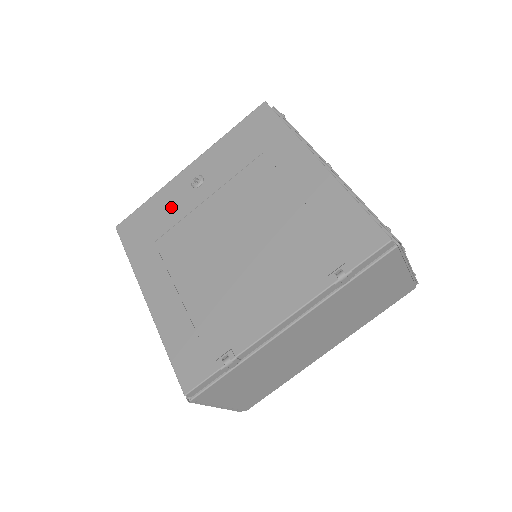
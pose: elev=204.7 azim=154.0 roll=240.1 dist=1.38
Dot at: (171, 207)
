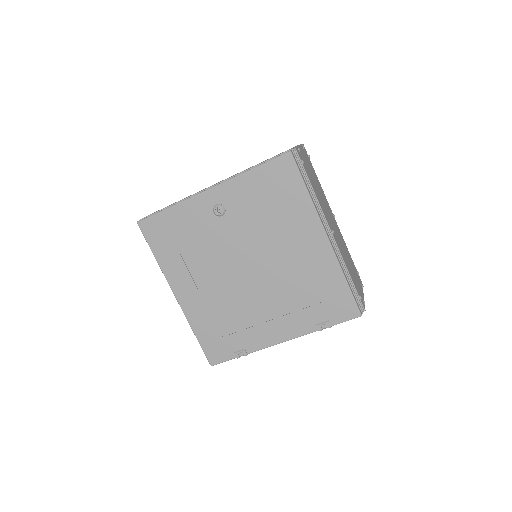
Dot at: (194, 225)
